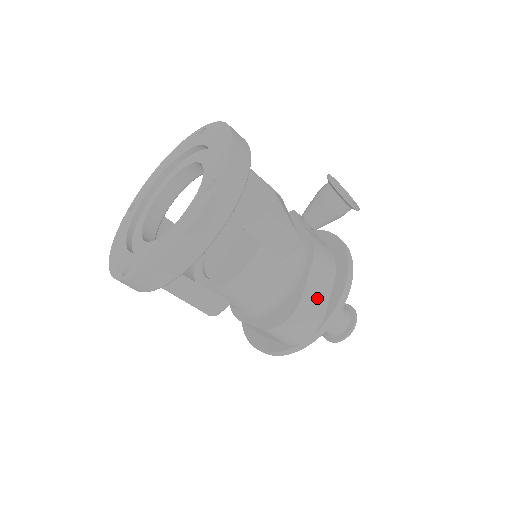
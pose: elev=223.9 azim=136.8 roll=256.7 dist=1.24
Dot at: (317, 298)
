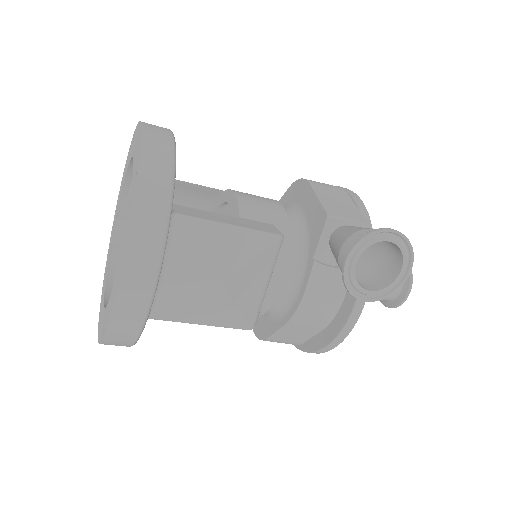
Dot at: (291, 338)
